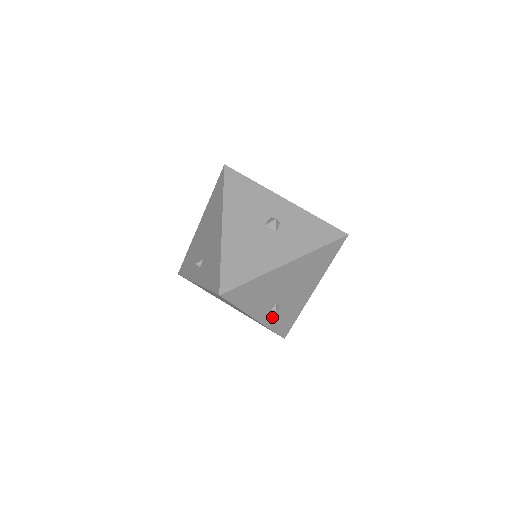
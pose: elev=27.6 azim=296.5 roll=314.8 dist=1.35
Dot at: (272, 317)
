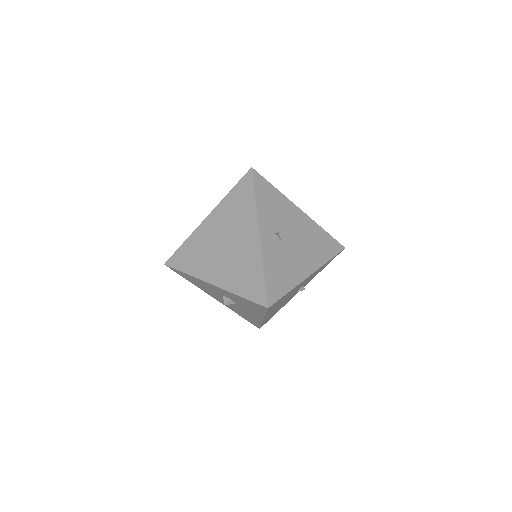
Dot at: (309, 281)
